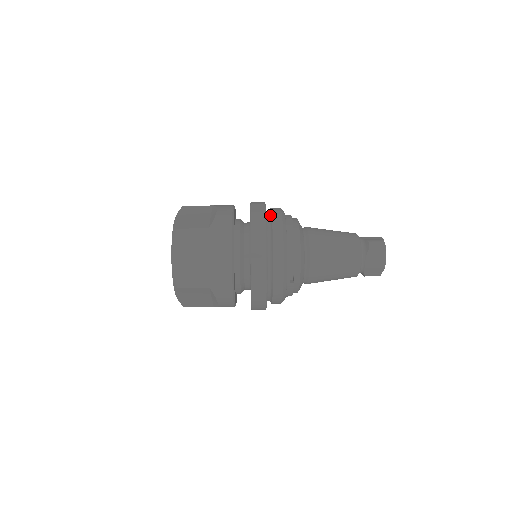
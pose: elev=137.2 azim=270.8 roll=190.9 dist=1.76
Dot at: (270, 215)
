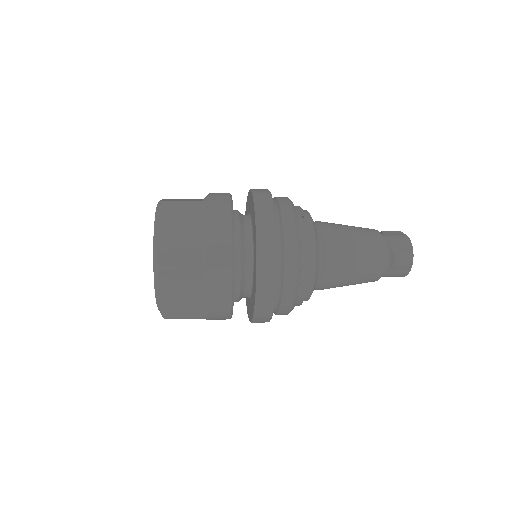
Dot at: occluded
